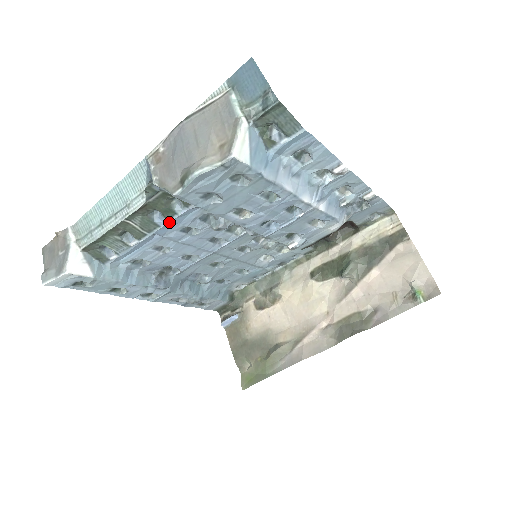
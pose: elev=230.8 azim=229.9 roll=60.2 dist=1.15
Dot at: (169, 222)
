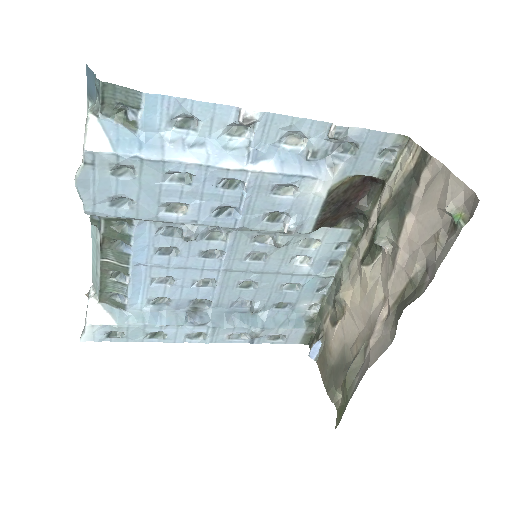
Dot at: (133, 247)
